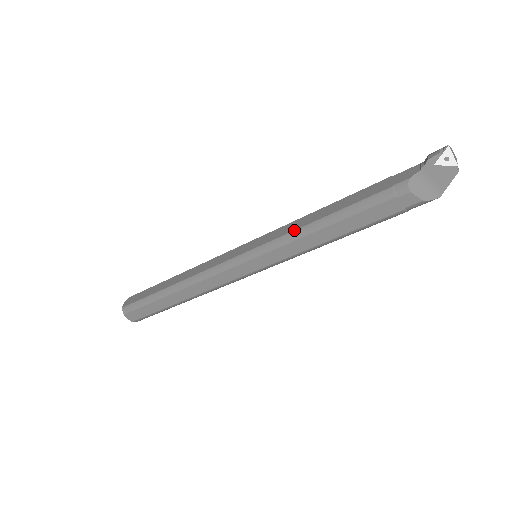
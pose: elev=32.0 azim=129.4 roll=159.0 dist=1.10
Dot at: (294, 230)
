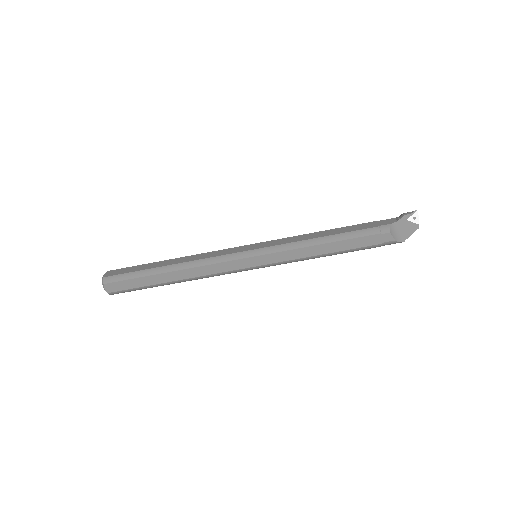
Dot at: (300, 241)
